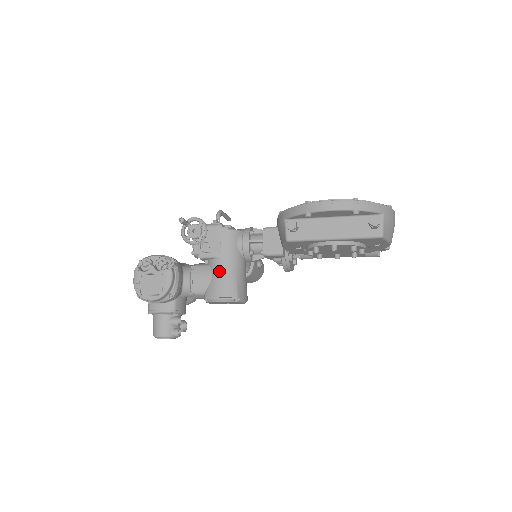
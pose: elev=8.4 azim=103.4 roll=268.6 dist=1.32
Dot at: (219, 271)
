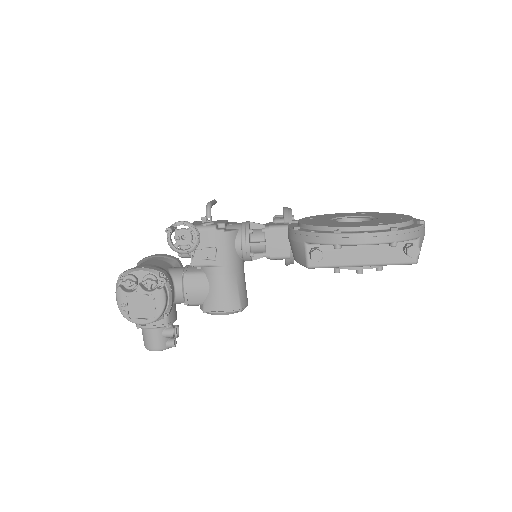
Dot at: (218, 282)
